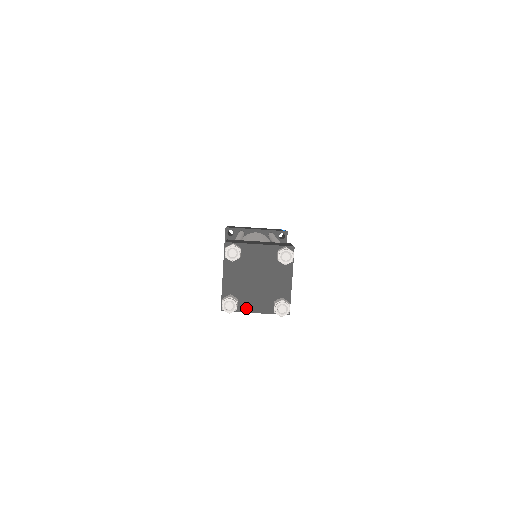
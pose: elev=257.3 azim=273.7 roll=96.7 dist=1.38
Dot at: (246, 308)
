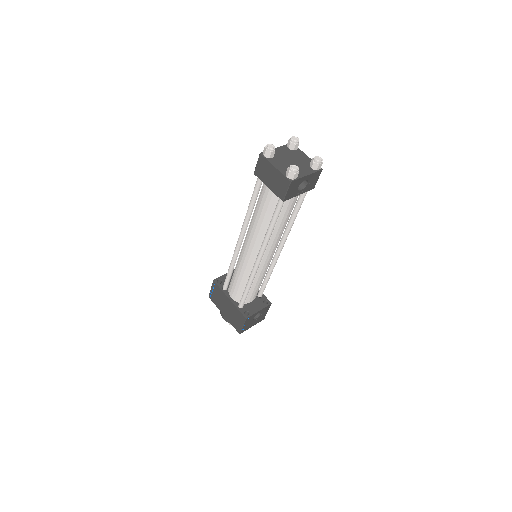
Dot at: (273, 162)
